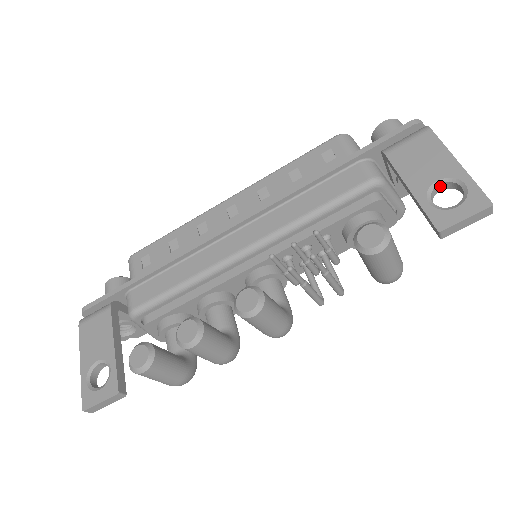
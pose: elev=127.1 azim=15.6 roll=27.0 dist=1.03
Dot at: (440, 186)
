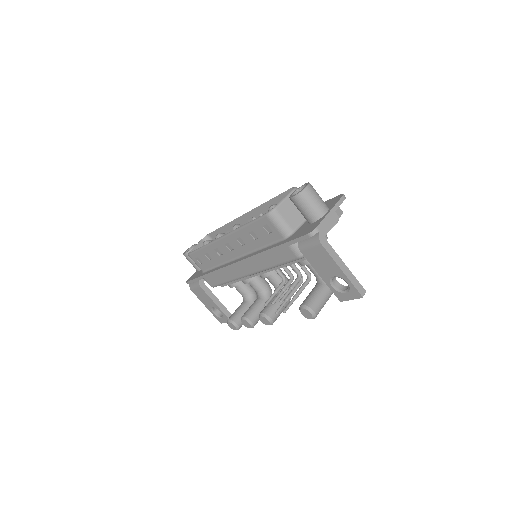
Dot at: (336, 276)
